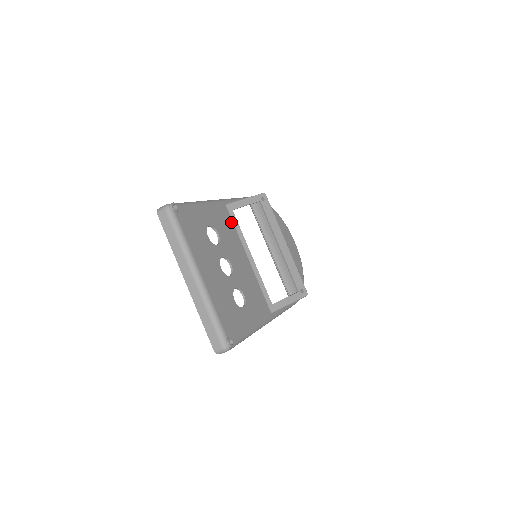
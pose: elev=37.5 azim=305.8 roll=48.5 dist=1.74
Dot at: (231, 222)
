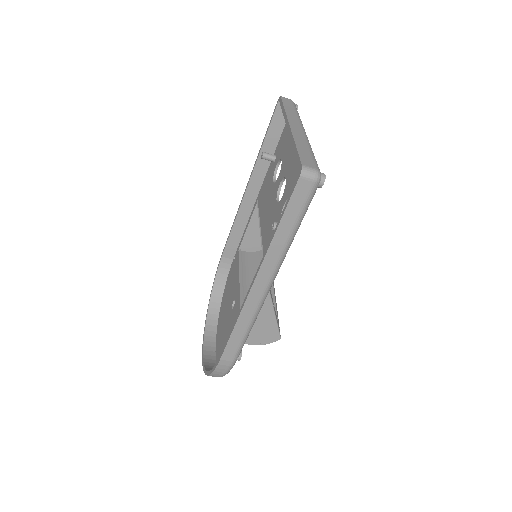
Dot at: occluded
